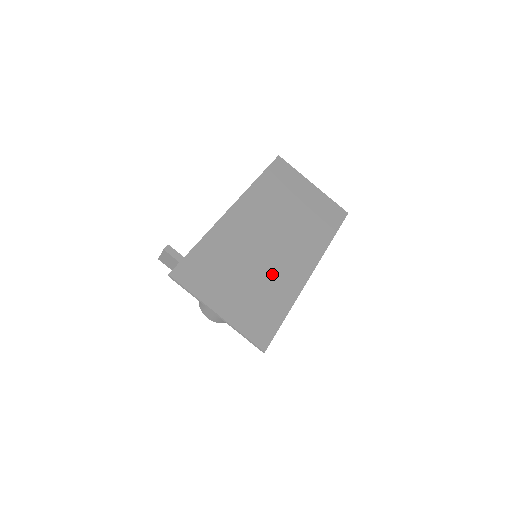
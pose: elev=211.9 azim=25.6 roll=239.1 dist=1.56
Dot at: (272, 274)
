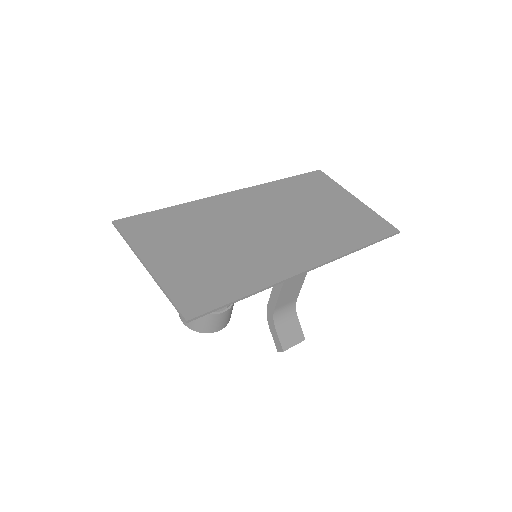
Dot at: (249, 254)
